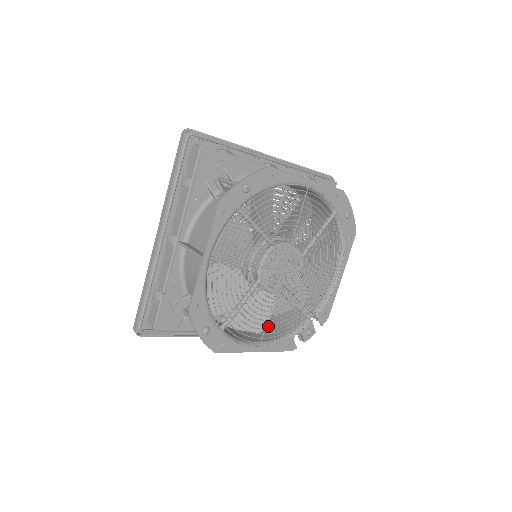
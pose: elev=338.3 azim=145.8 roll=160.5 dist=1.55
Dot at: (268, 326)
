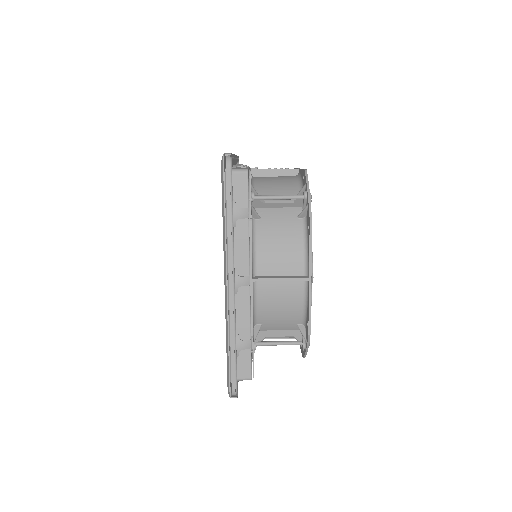
Dot at: occluded
